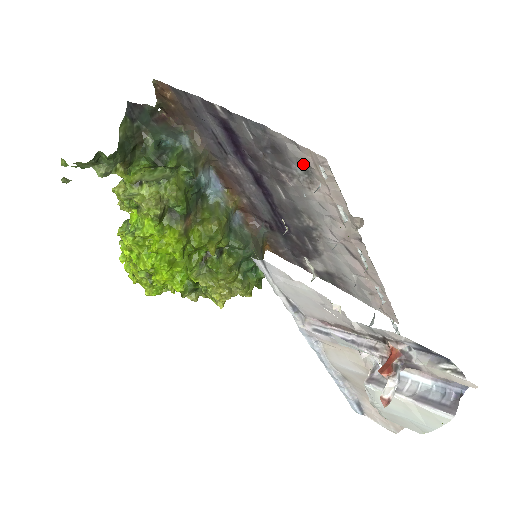
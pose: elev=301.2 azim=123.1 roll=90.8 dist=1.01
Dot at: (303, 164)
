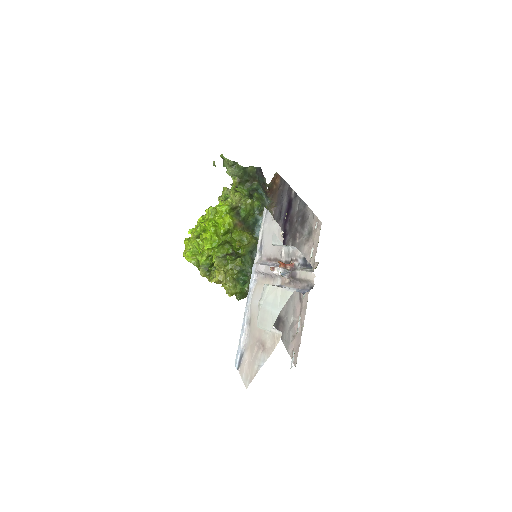
Dot at: (310, 228)
